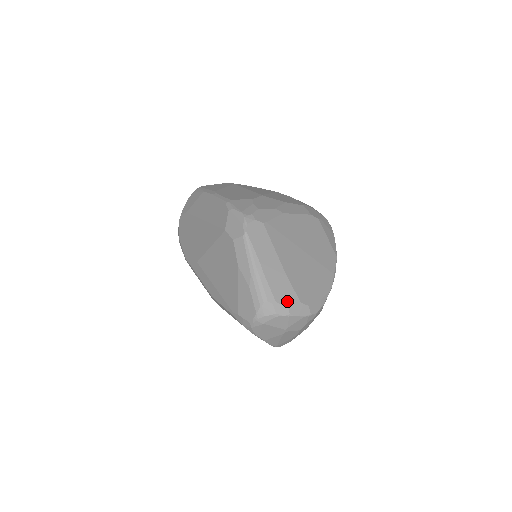
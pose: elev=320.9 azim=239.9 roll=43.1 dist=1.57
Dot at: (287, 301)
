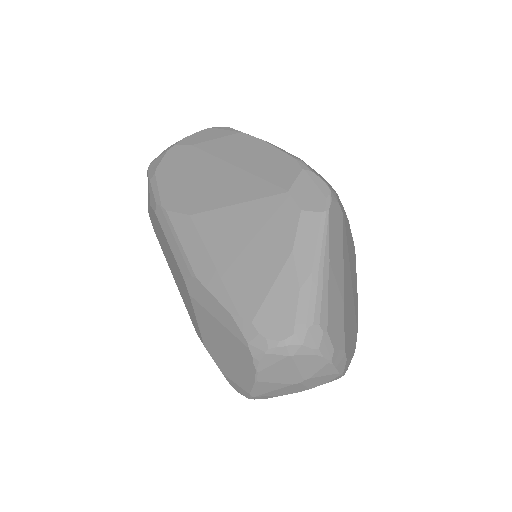
Dot at: (336, 339)
